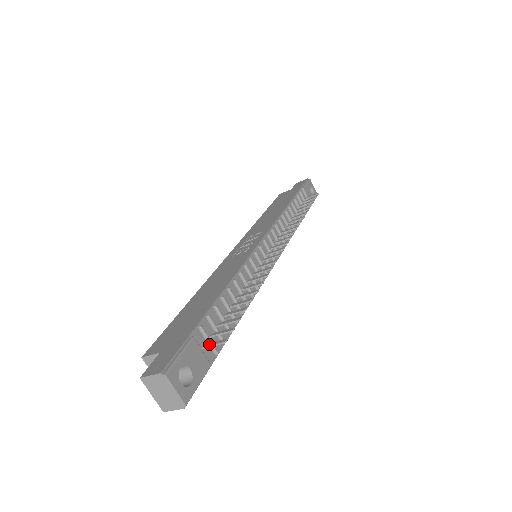
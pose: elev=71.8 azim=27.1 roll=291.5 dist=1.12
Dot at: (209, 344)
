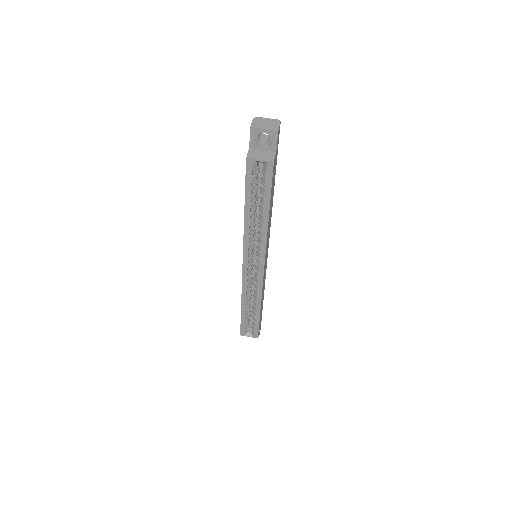
Dot at: occluded
